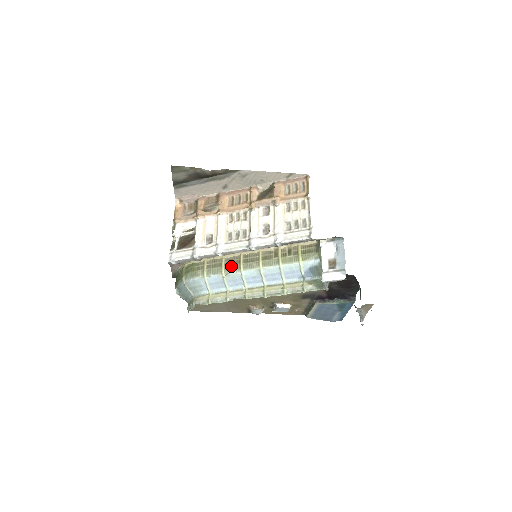
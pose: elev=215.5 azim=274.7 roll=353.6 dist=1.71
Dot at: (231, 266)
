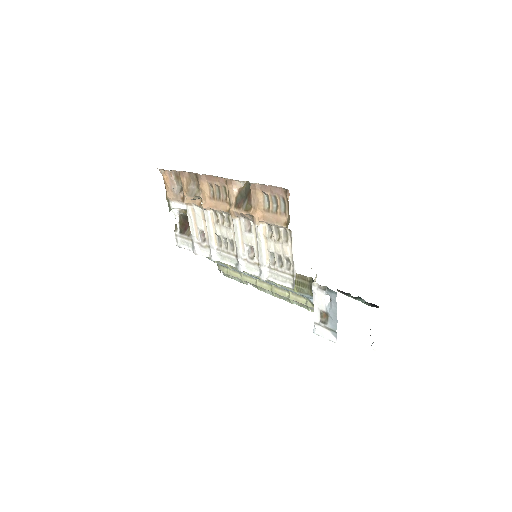
Dot at: occluded
